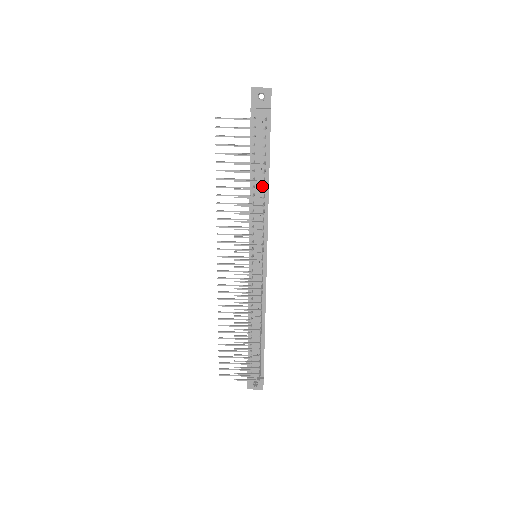
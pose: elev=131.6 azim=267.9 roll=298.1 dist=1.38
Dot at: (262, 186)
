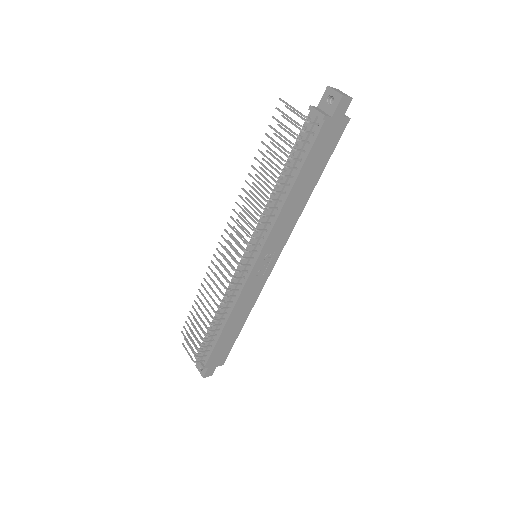
Dot at: (284, 190)
